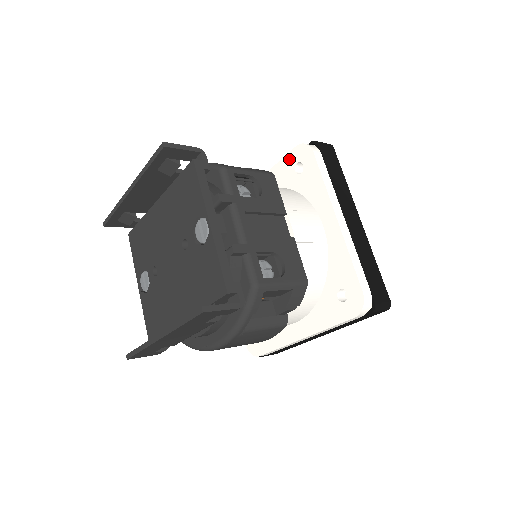
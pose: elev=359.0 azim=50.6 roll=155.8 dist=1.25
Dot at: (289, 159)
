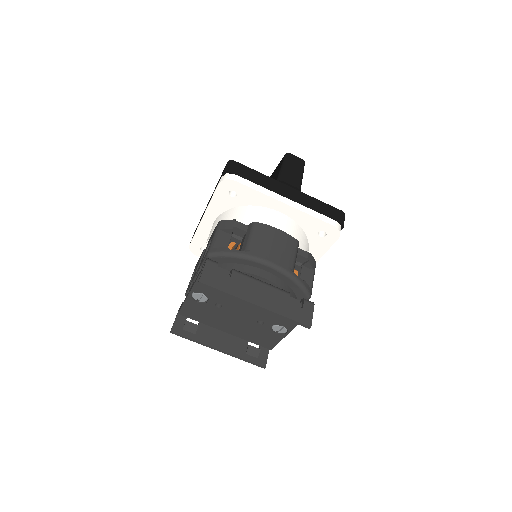
Dot at: (323, 225)
